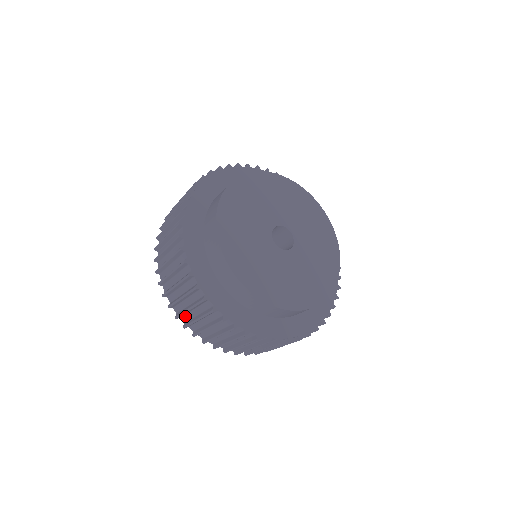
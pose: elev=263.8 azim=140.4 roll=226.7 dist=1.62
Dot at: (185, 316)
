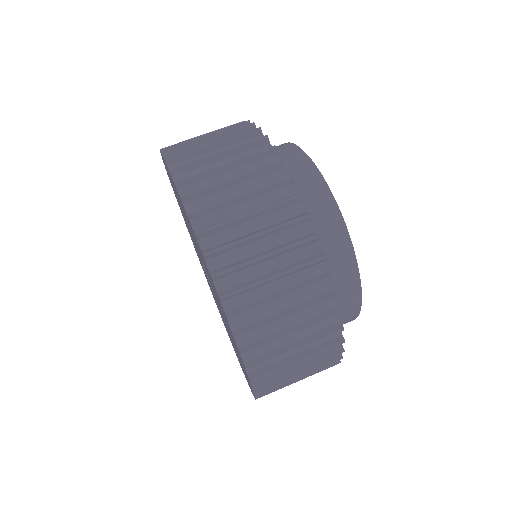
Dot at: (232, 276)
